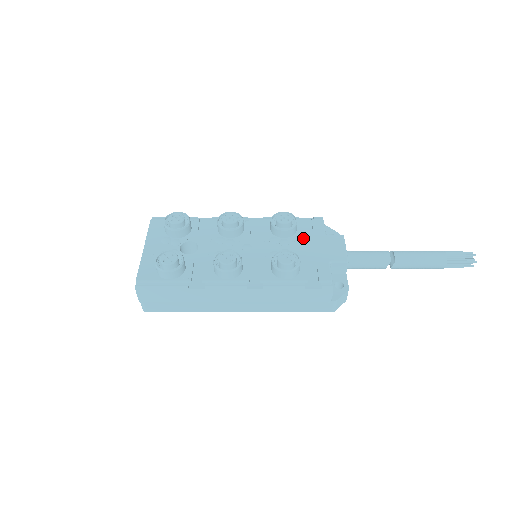
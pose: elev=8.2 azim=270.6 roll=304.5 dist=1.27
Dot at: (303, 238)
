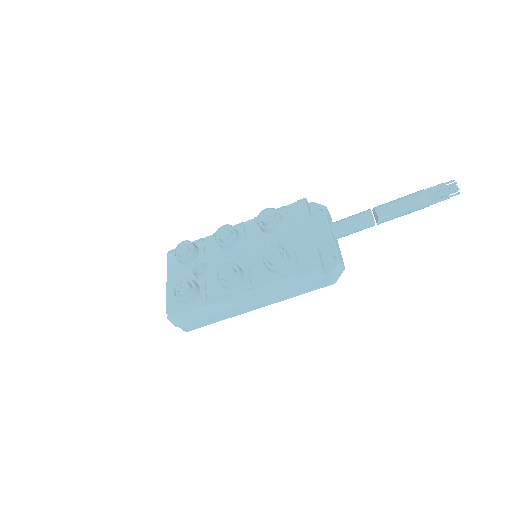
Dot at: (289, 227)
